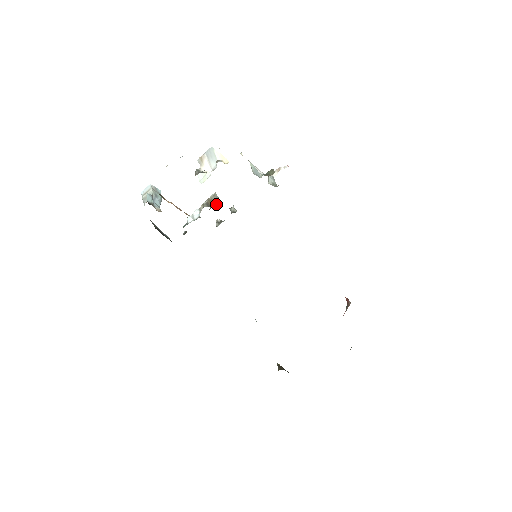
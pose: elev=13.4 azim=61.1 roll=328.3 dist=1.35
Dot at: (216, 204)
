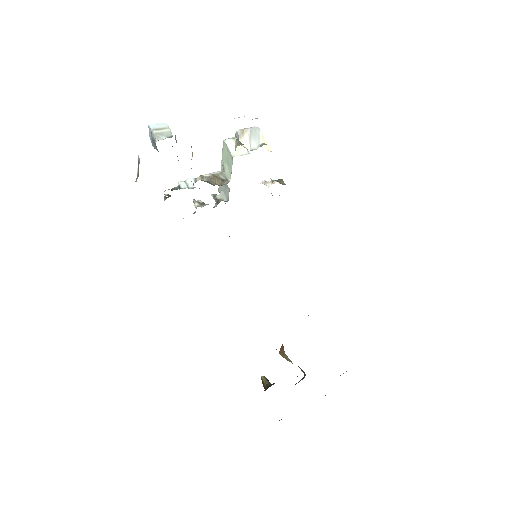
Dot at: (222, 184)
